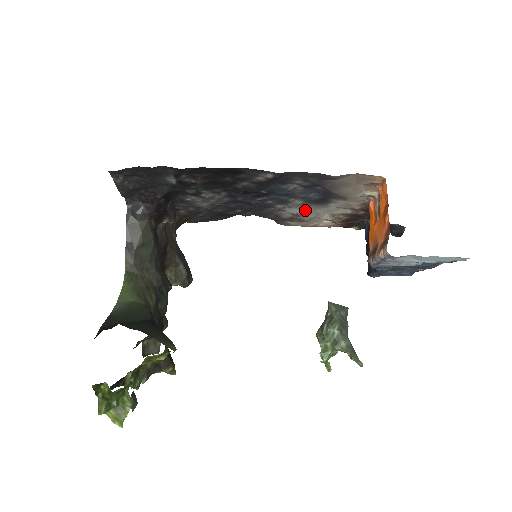
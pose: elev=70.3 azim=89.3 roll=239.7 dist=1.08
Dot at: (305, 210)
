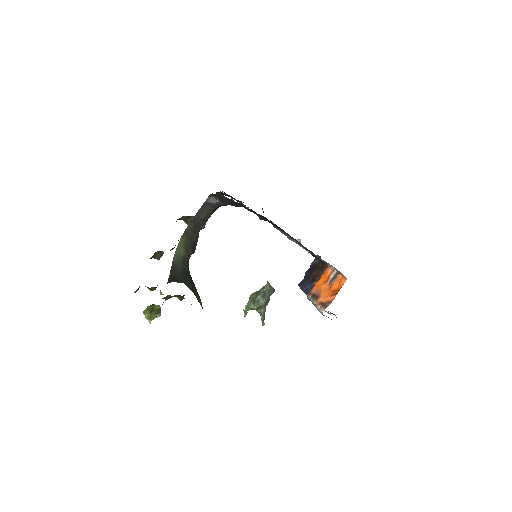
Dot at: occluded
